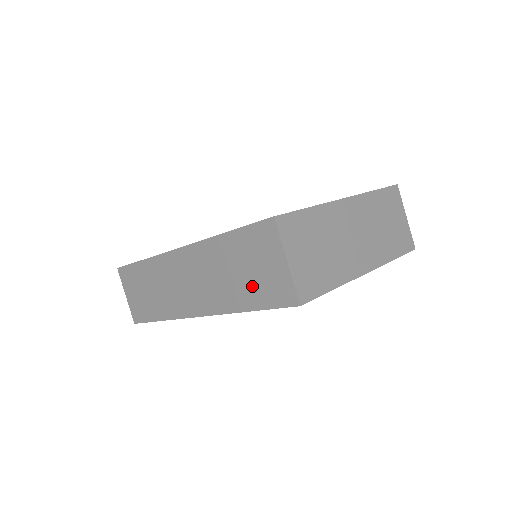
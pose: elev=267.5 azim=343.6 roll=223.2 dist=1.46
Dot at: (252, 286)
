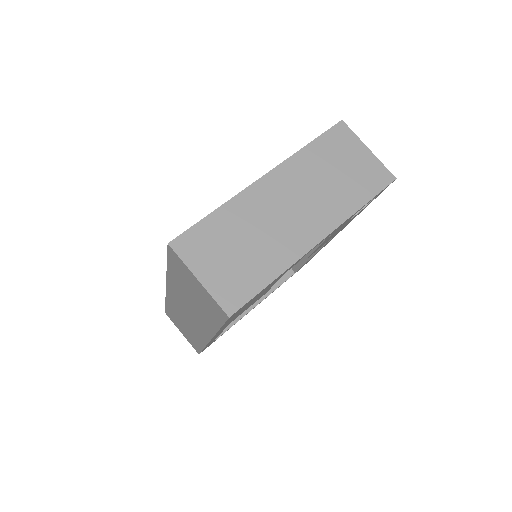
Dot at: (204, 308)
